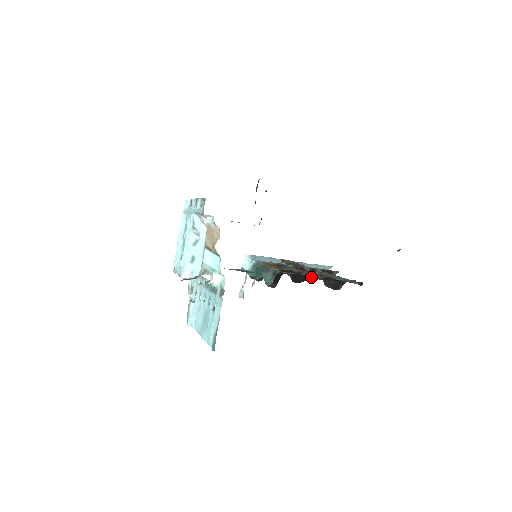
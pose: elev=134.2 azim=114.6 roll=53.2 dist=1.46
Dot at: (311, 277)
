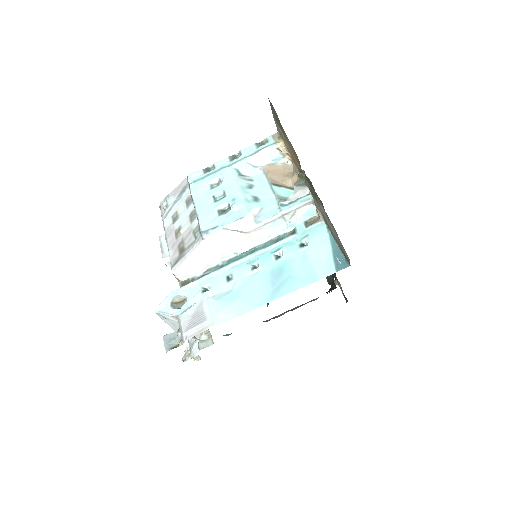
Dot at: occluded
